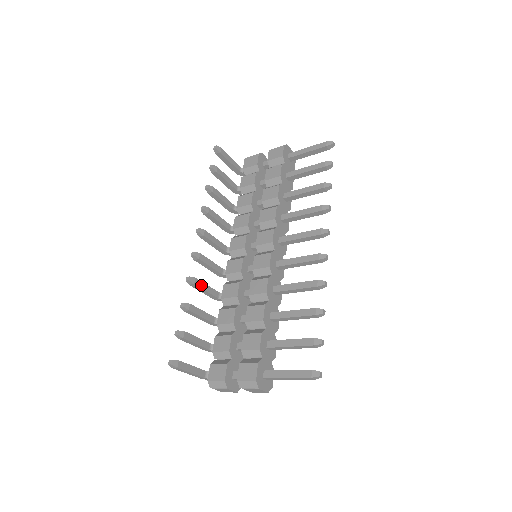
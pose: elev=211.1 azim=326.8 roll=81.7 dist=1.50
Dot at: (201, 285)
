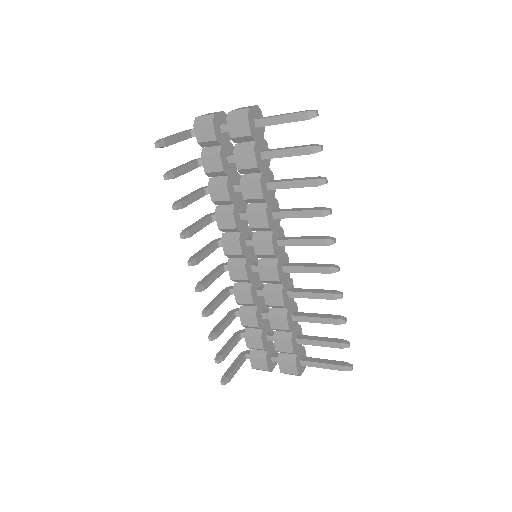
Dot at: (215, 307)
